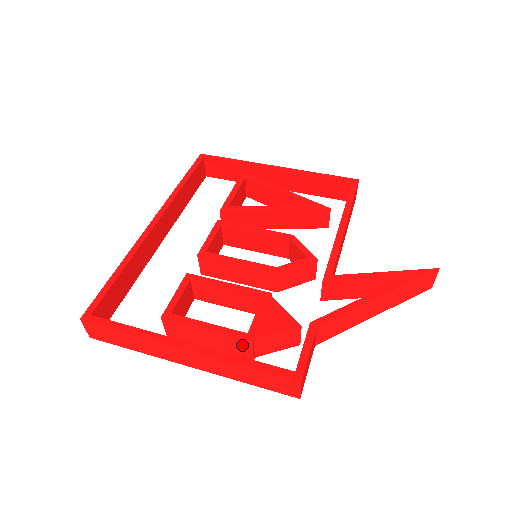
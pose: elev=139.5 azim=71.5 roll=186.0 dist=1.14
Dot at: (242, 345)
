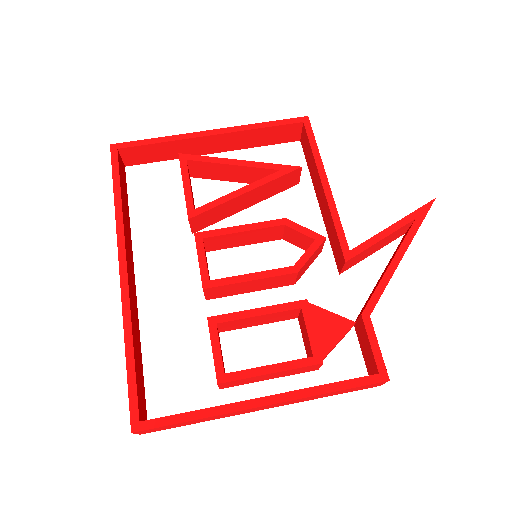
Dot at: (310, 368)
